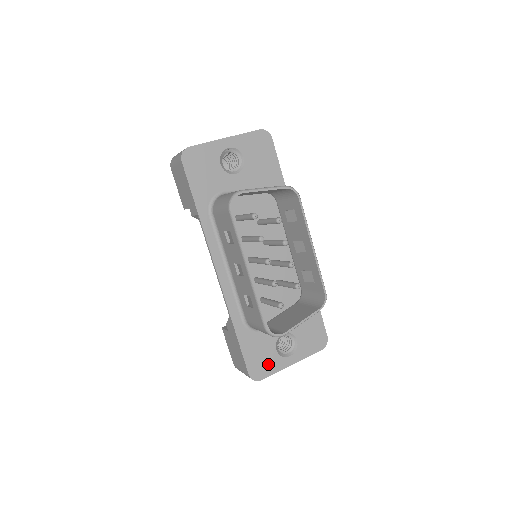
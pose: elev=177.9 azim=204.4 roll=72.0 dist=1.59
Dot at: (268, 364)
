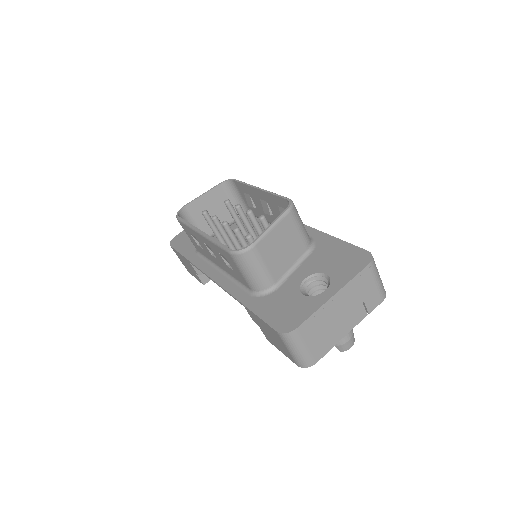
Dot at: (298, 311)
